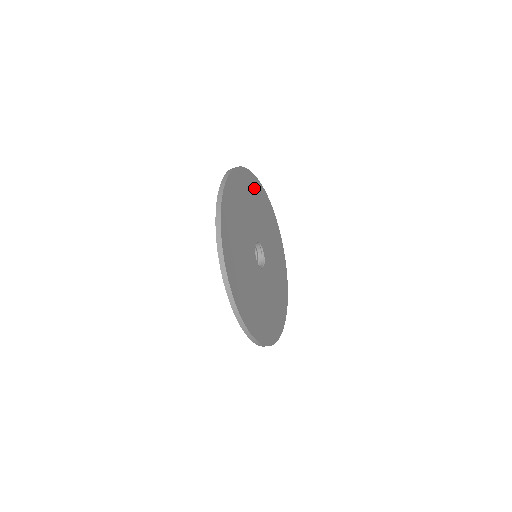
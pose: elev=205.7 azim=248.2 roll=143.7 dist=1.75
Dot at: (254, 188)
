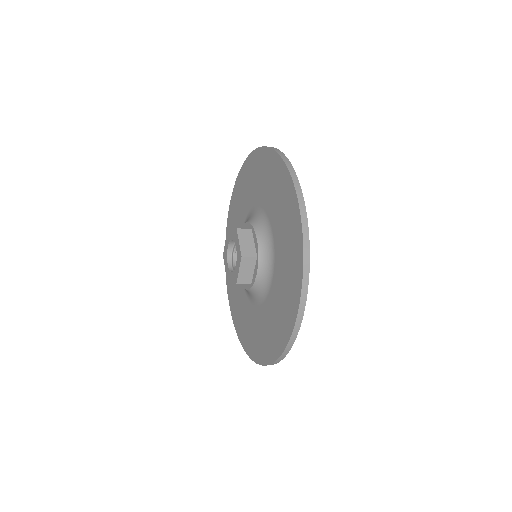
Dot at: occluded
